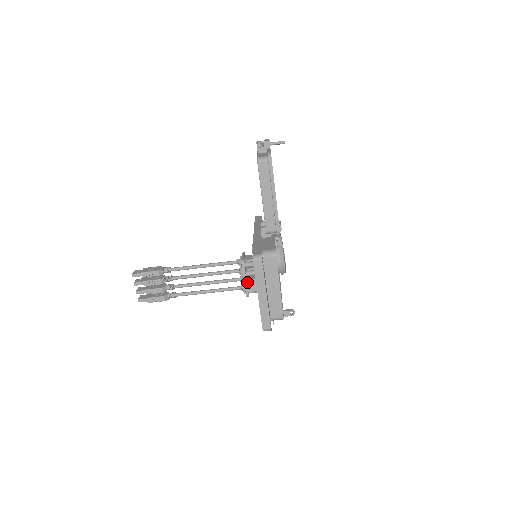
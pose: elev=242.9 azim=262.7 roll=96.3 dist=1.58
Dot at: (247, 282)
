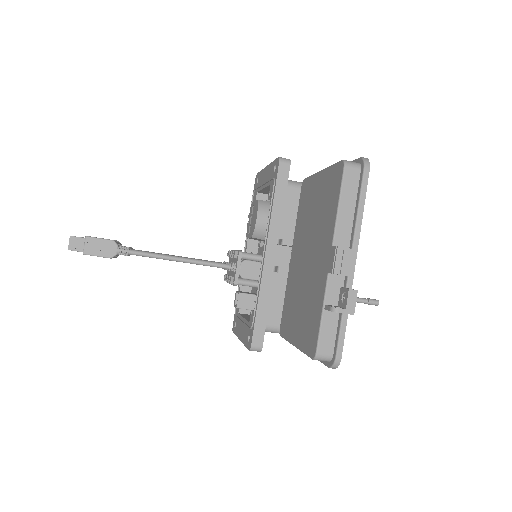
Dot at: occluded
